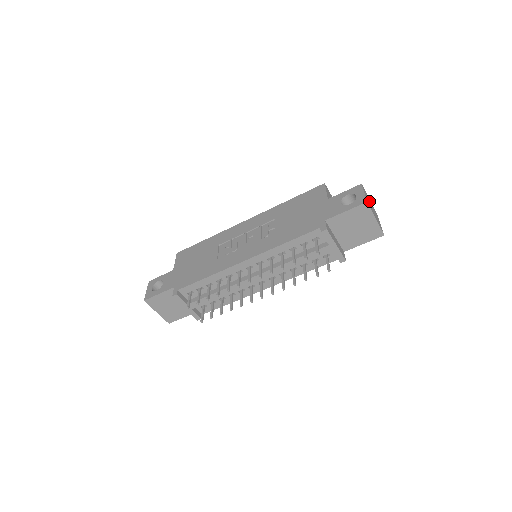
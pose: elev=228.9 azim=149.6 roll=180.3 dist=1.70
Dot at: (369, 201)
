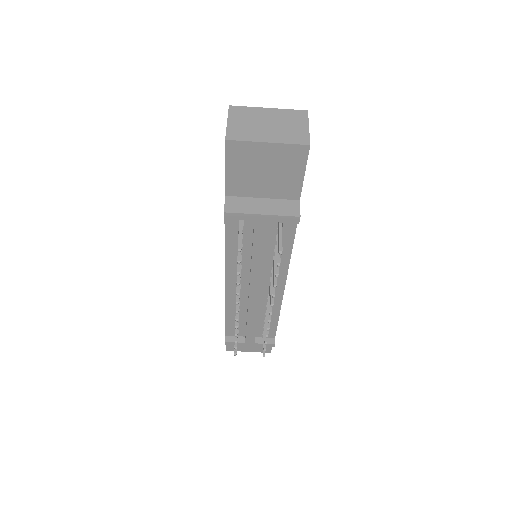
Dot at: (255, 118)
